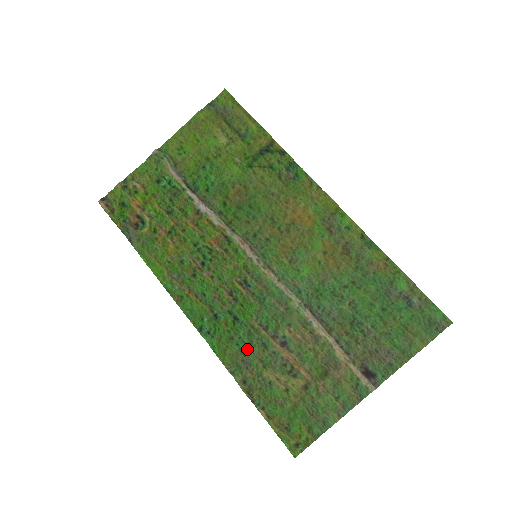
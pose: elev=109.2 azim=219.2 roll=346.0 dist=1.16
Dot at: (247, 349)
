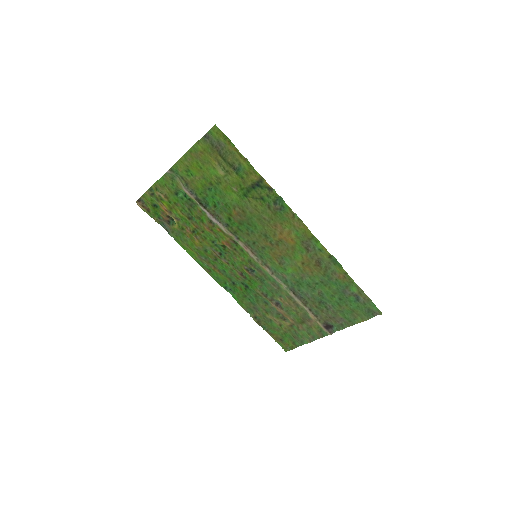
Dot at: (255, 303)
